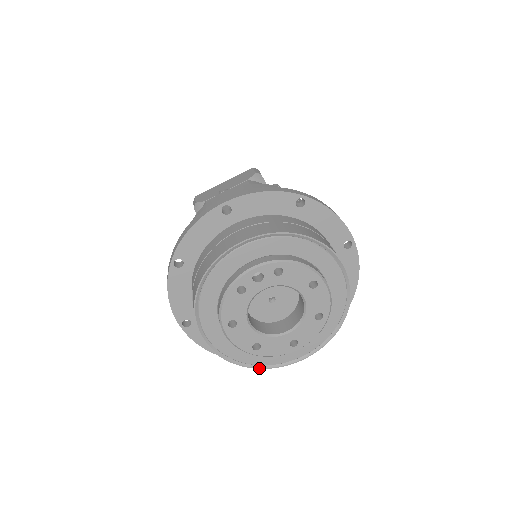
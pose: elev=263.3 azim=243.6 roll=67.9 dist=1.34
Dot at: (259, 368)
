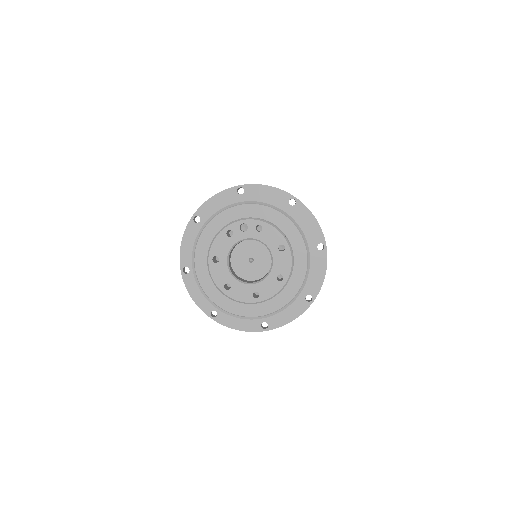
Dot at: (225, 314)
